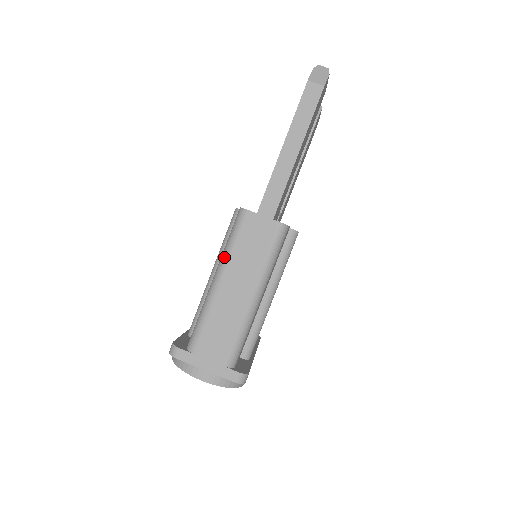
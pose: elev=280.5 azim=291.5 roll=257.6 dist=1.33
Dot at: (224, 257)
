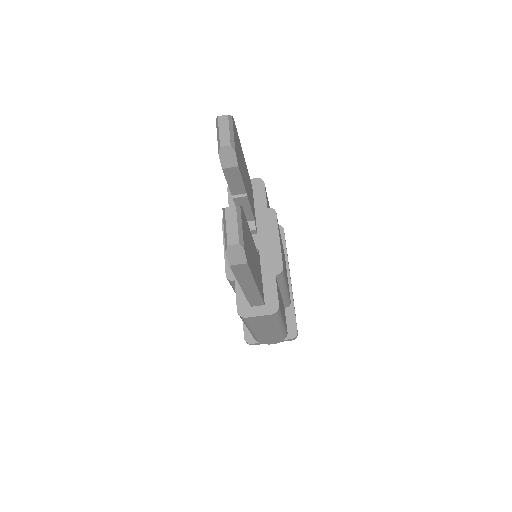
Dot at: occluded
